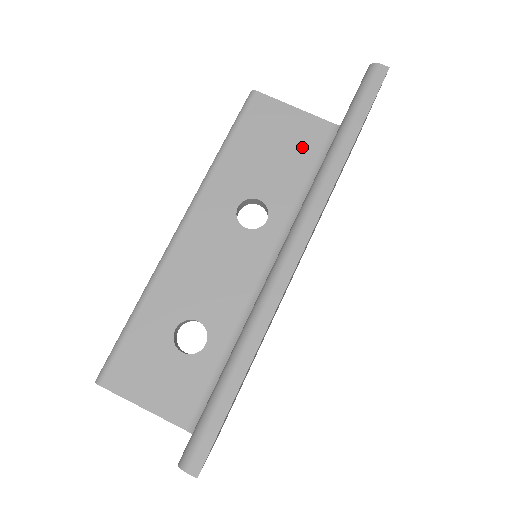
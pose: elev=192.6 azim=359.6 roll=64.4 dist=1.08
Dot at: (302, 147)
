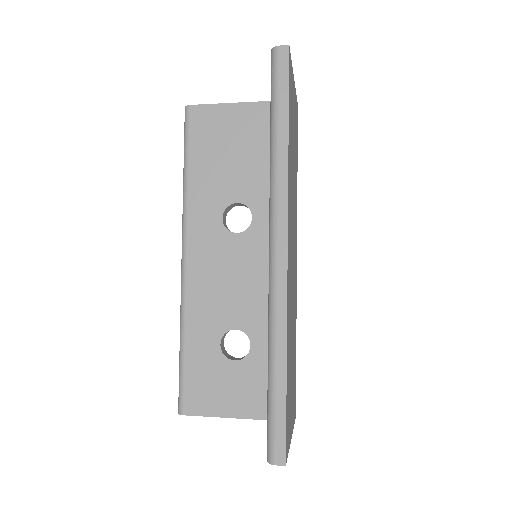
Dot at: (252, 137)
